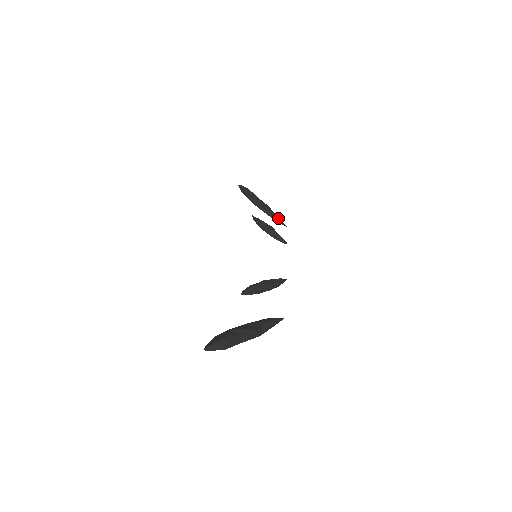
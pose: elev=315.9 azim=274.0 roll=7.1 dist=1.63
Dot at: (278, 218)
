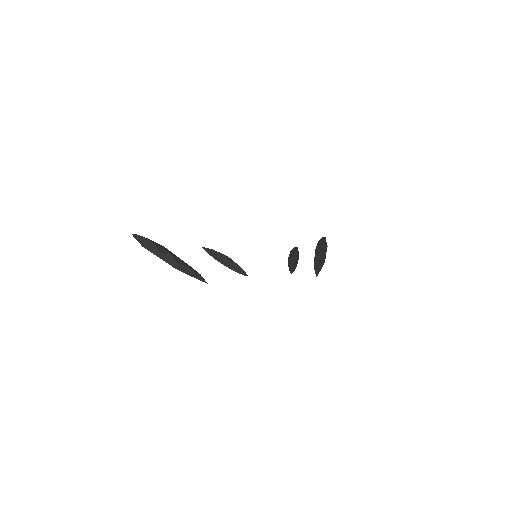
Dot at: (318, 268)
